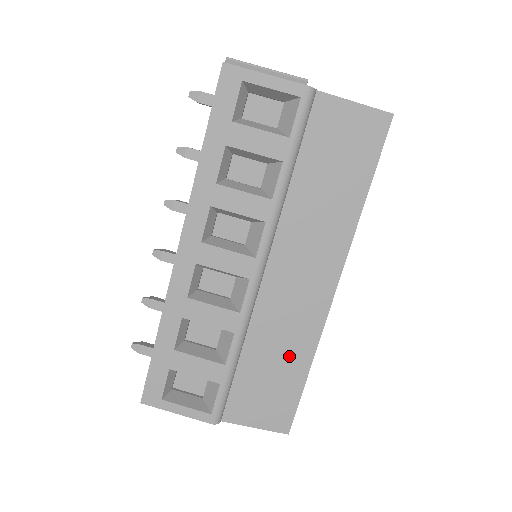
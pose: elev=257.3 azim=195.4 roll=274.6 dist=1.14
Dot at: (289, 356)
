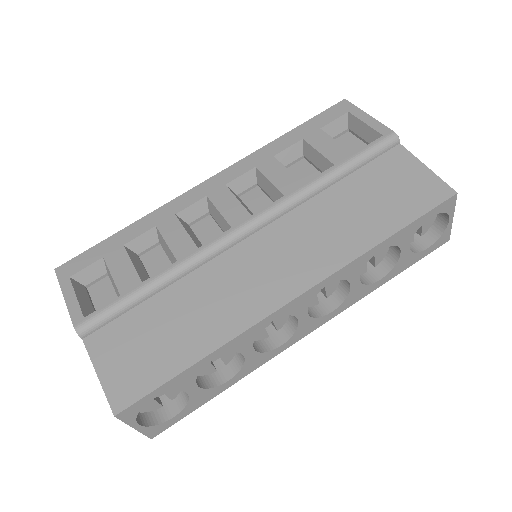
Dot at: (197, 328)
